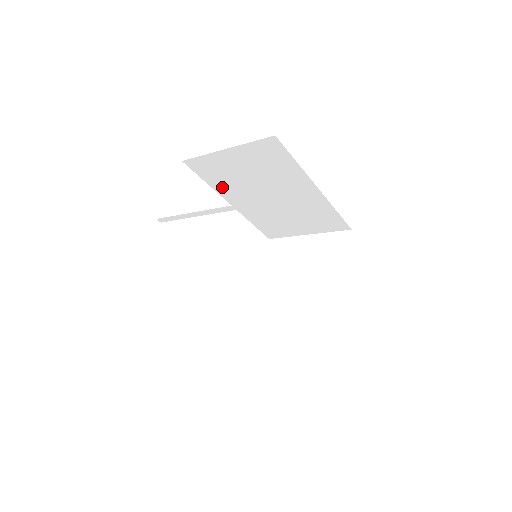
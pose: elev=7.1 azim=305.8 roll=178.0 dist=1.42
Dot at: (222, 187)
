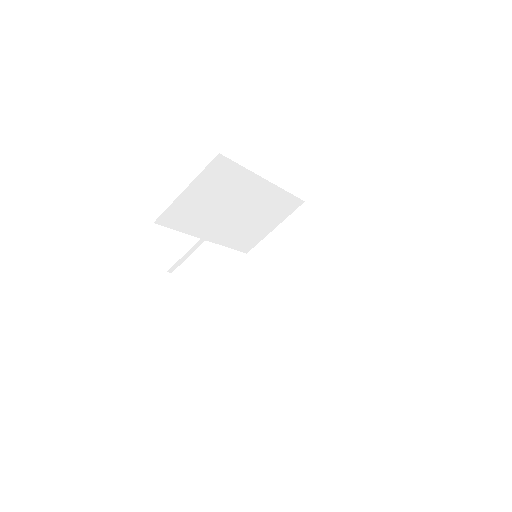
Dot at: (193, 227)
